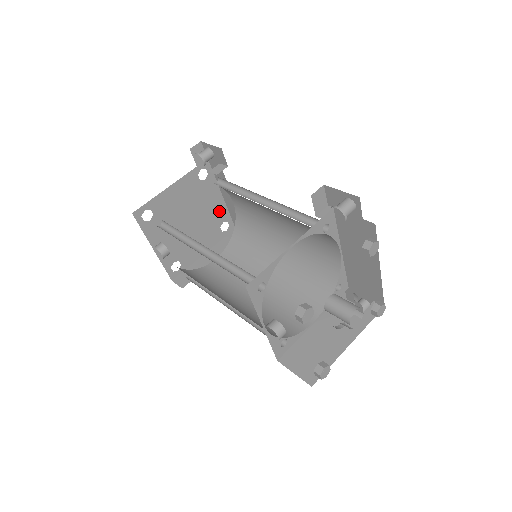
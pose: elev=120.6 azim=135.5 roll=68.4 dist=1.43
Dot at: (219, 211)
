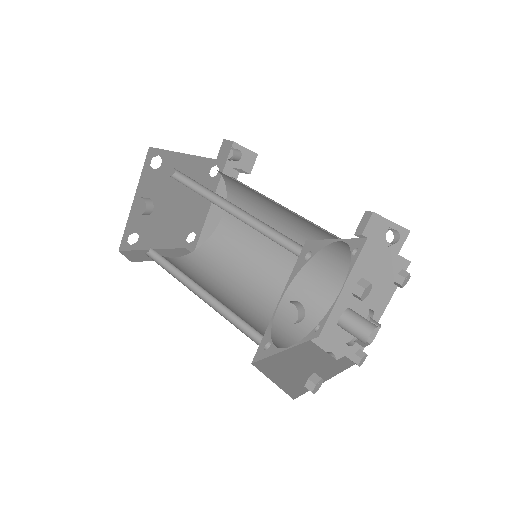
Dot at: (198, 218)
